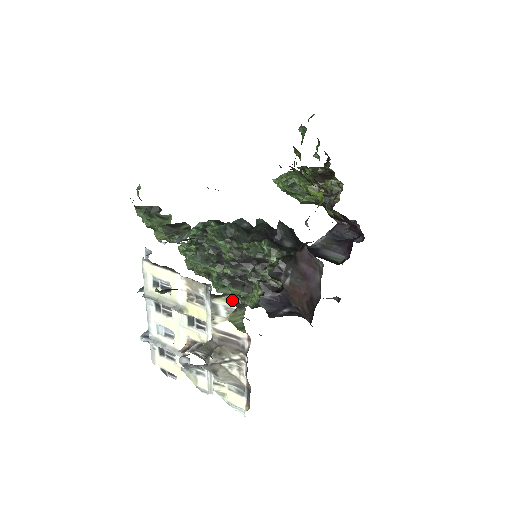
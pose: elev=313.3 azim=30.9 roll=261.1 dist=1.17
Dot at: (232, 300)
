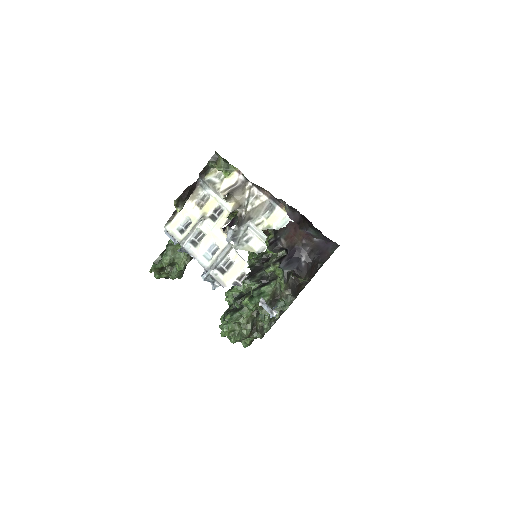
Dot at: (214, 170)
